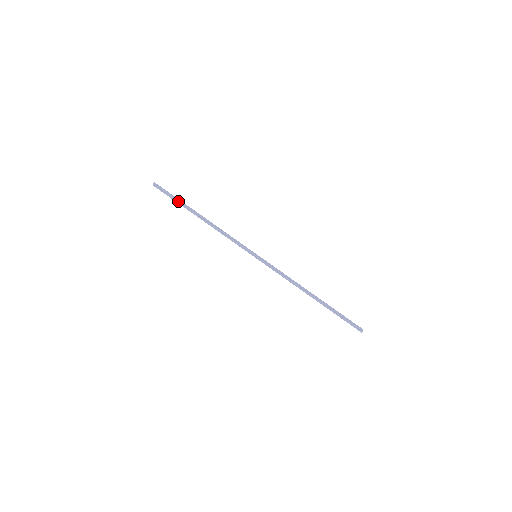
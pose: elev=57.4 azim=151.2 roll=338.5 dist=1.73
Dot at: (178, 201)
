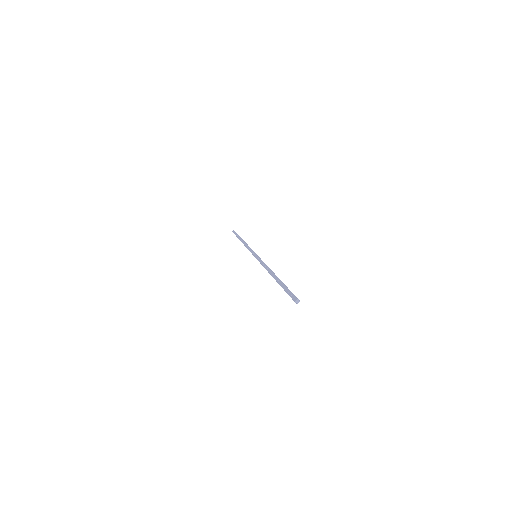
Dot at: (238, 235)
